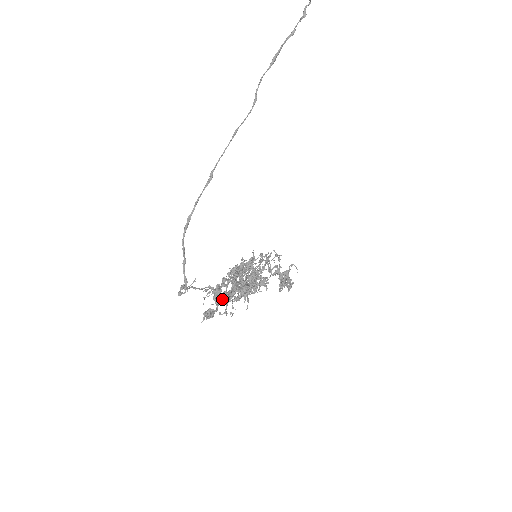
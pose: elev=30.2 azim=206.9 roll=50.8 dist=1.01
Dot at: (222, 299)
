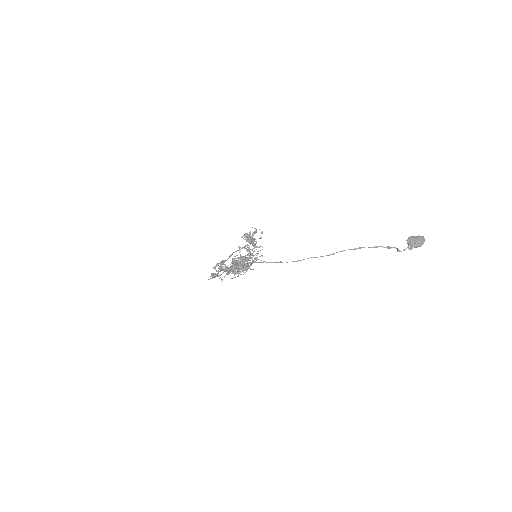
Dot at: occluded
